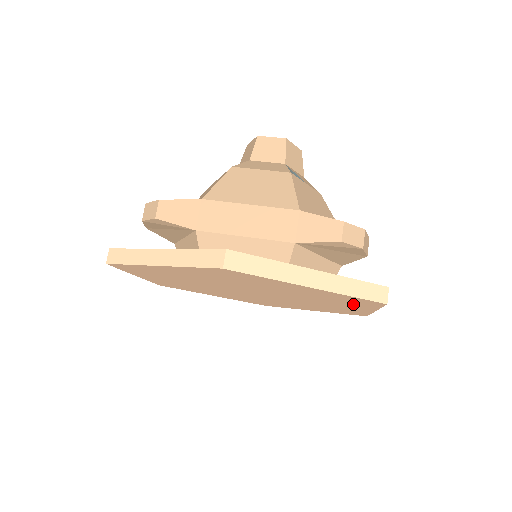
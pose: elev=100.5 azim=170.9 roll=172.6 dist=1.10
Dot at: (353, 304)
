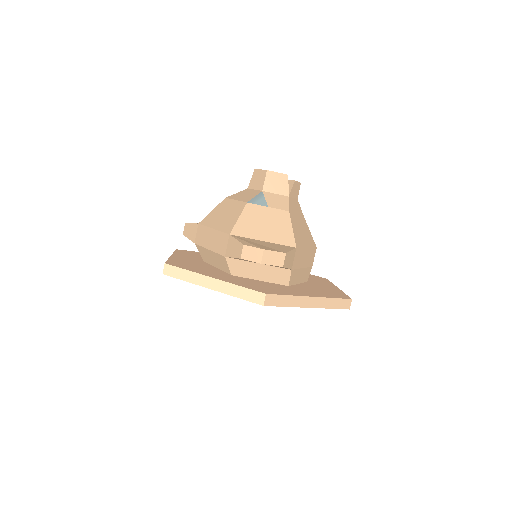
Dot at: occluded
